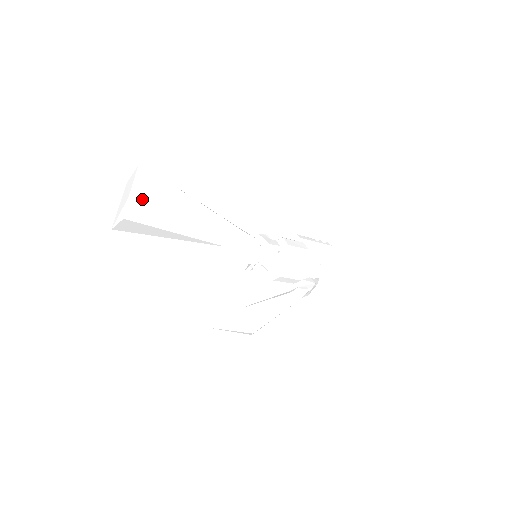
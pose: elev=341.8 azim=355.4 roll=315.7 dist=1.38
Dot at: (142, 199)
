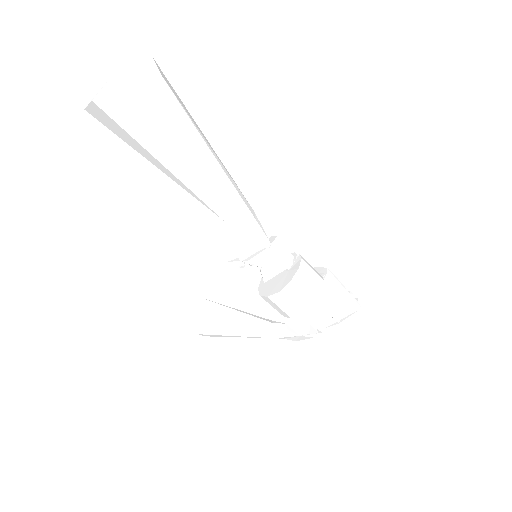
Dot at: (128, 93)
